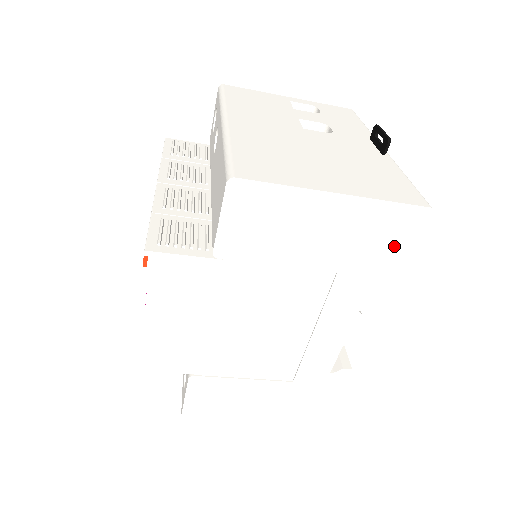
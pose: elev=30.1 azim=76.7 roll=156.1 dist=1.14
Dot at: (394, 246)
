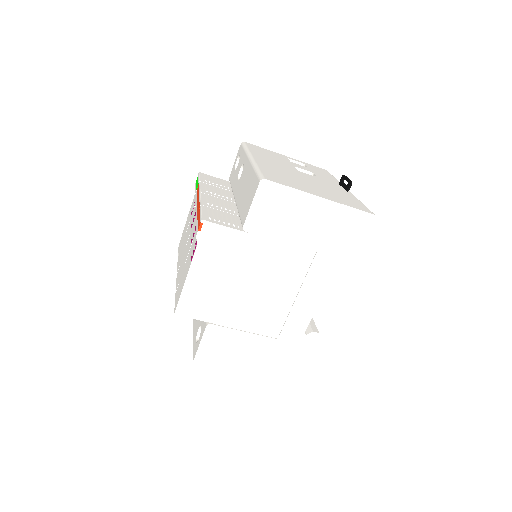
Dot at: (352, 238)
